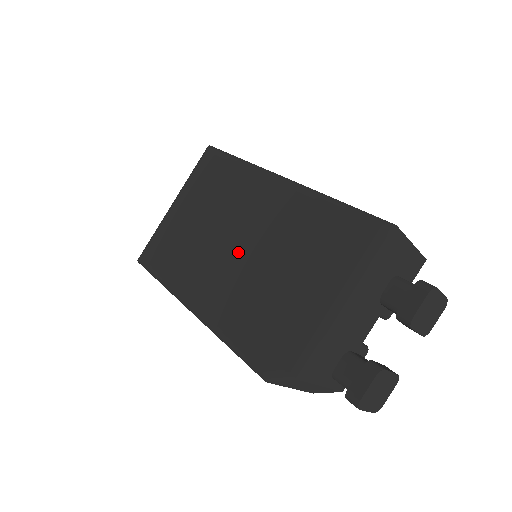
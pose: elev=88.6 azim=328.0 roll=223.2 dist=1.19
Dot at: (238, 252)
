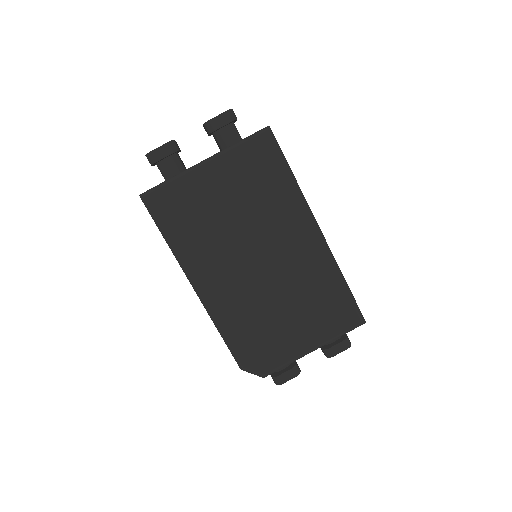
Dot at: (260, 272)
